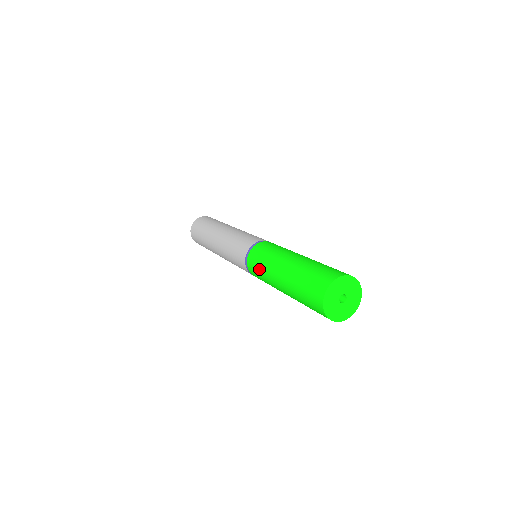
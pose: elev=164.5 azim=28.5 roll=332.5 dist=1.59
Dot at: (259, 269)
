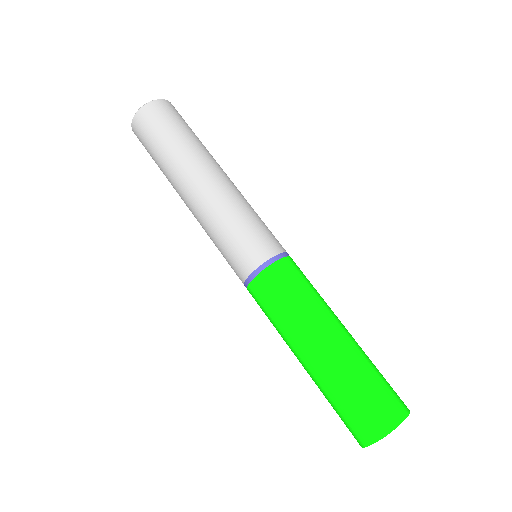
Dot at: occluded
